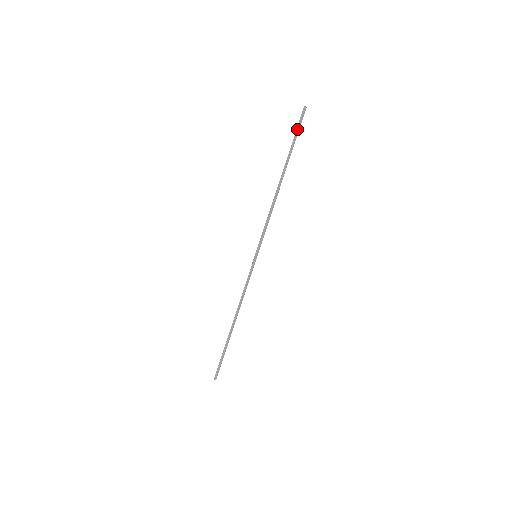
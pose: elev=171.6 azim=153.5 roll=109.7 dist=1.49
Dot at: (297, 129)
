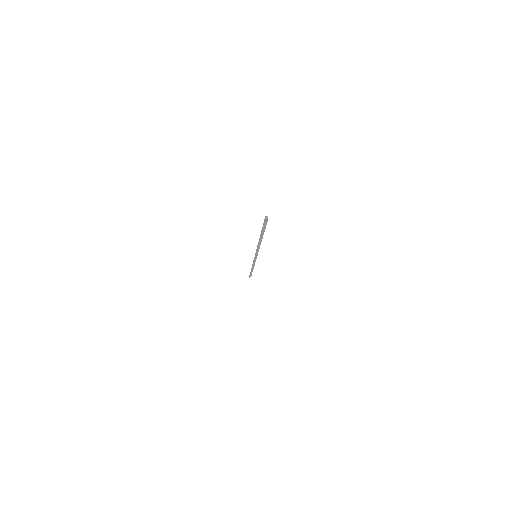
Dot at: (263, 224)
